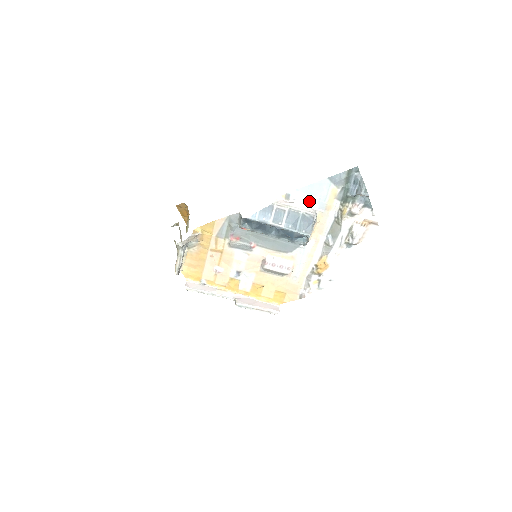
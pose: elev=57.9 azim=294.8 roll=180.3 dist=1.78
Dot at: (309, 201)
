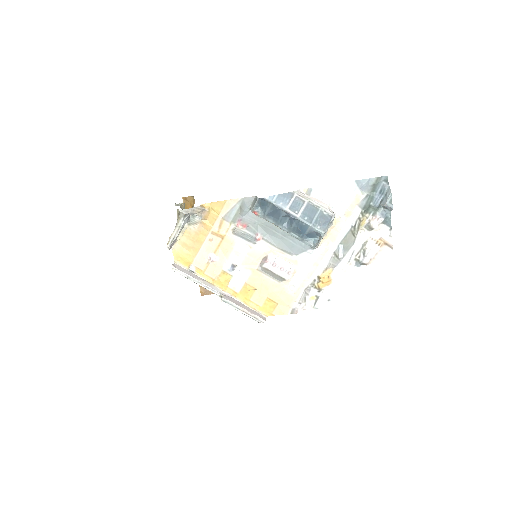
Dot at: (330, 201)
